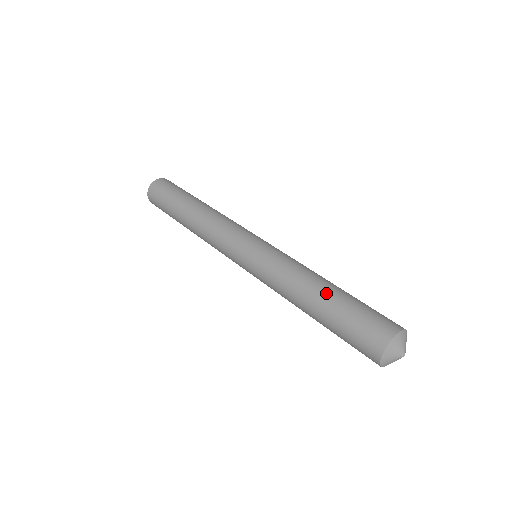
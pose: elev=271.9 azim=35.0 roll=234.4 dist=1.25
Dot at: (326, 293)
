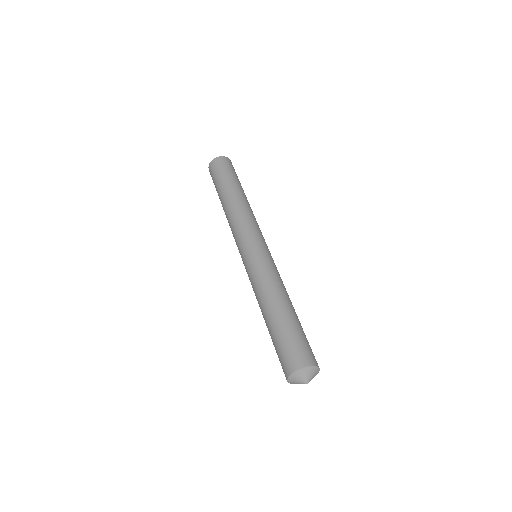
Dot at: (269, 318)
